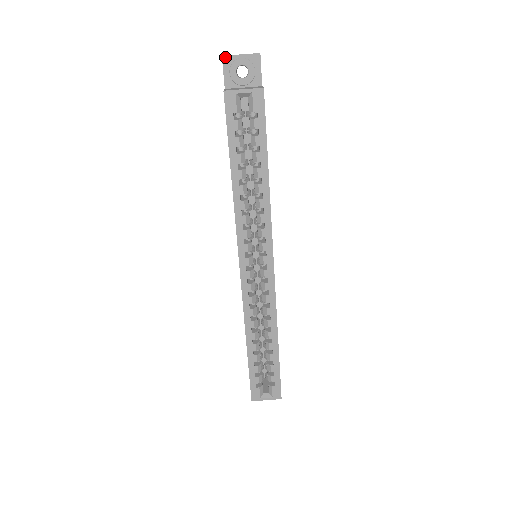
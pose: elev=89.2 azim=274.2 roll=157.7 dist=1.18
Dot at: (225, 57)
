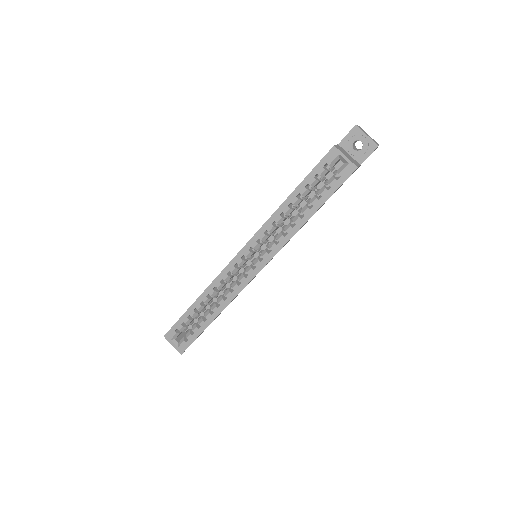
Dot at: (357, 127)
